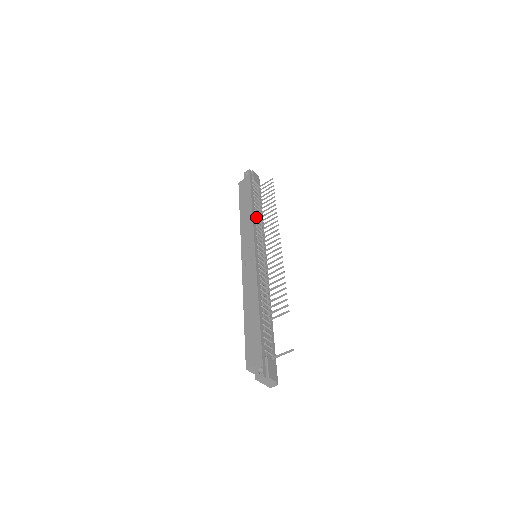
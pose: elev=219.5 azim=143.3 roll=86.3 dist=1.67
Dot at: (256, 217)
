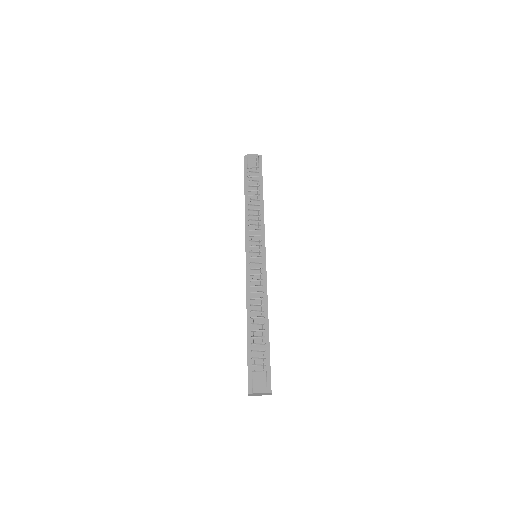
Dot at: (250, 213)
